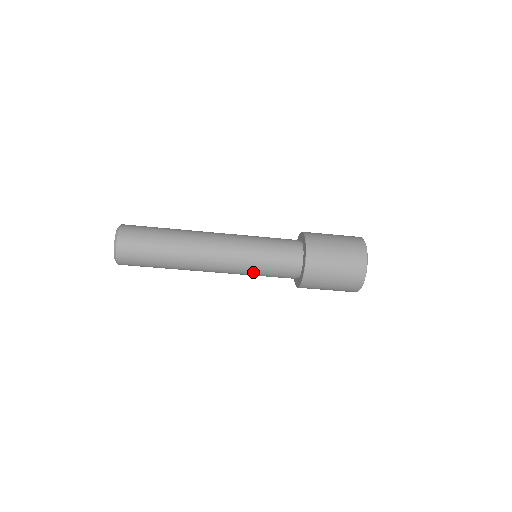
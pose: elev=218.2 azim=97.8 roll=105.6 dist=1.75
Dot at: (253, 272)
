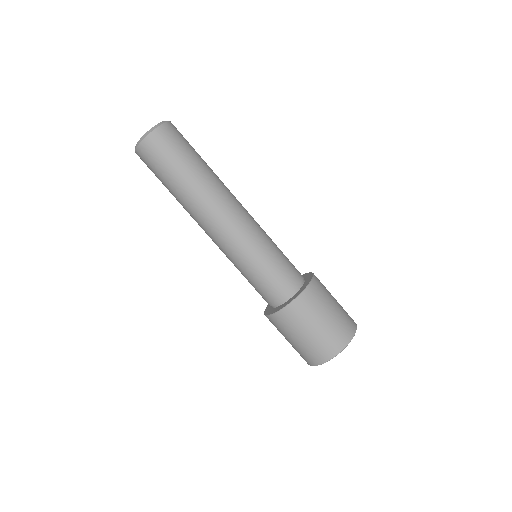
Dot at: (245, 264)
